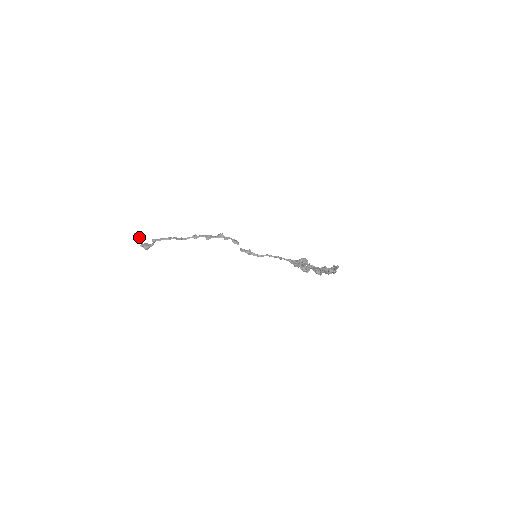
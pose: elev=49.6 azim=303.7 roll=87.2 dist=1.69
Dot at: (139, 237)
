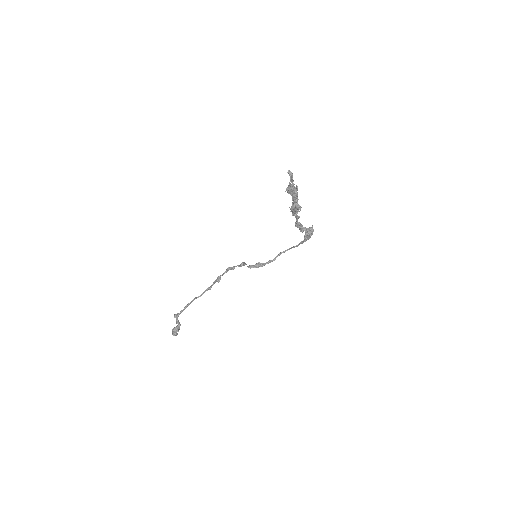
Dot at: occluded
